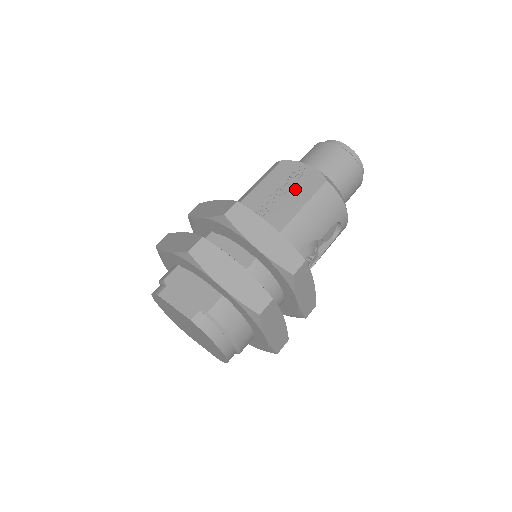
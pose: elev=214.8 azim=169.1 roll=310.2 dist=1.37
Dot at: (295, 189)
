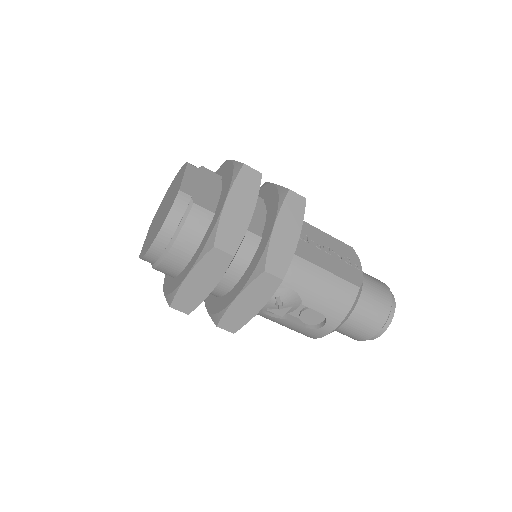
Dot at: (337, 261)
